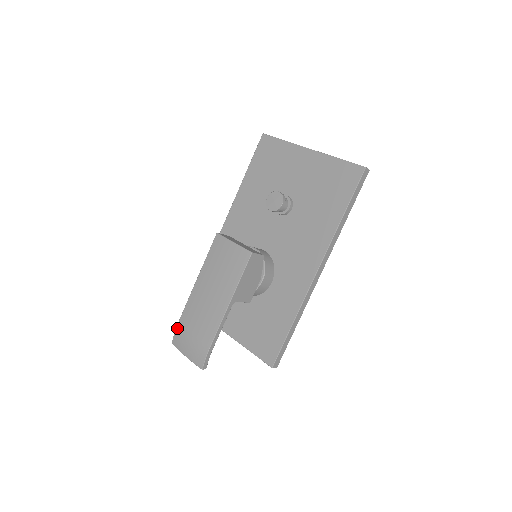
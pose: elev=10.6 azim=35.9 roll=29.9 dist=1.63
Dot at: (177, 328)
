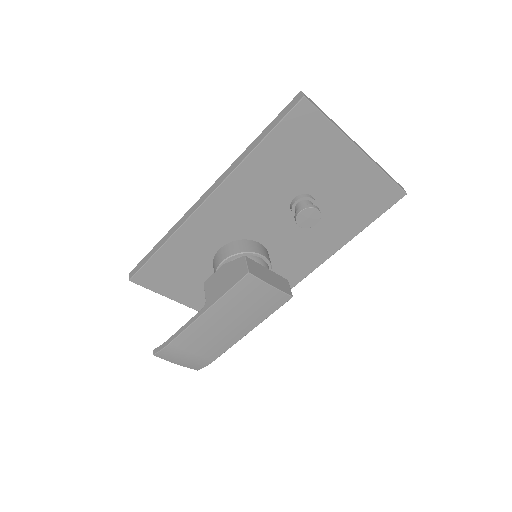
Dot at: (168, 348)
